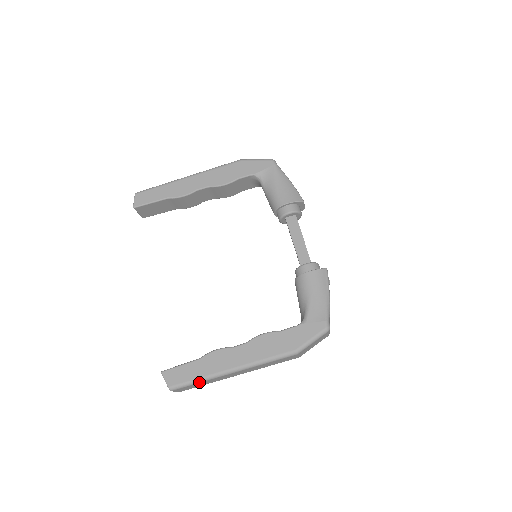
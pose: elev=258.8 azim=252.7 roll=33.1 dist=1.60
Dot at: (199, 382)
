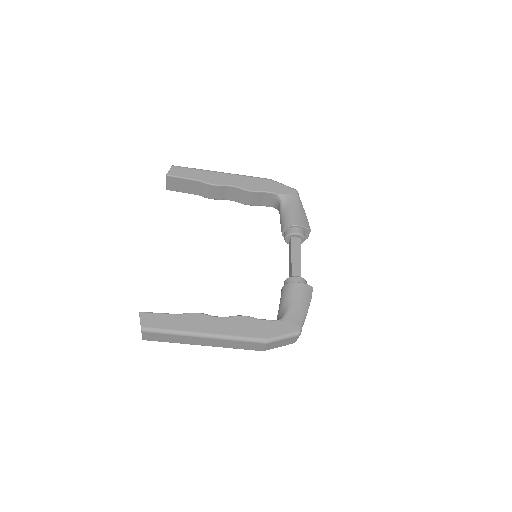
Dot at: (171, 334)
